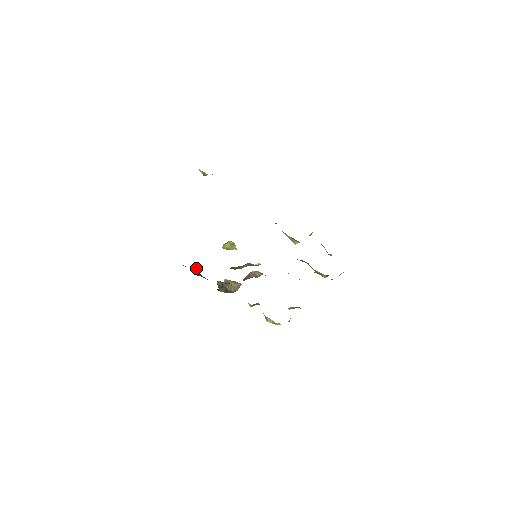
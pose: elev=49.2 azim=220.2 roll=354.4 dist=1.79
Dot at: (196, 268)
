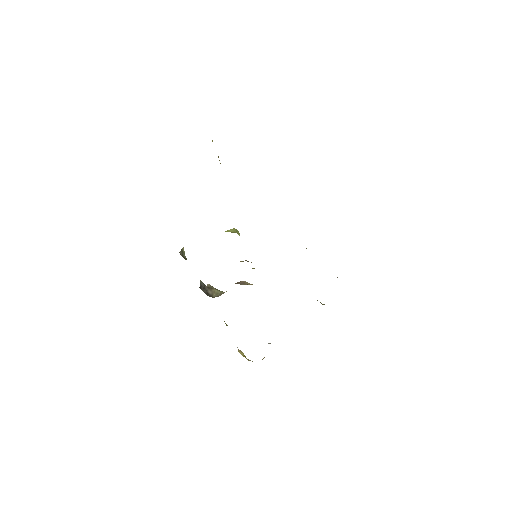
Dot at: occluded
